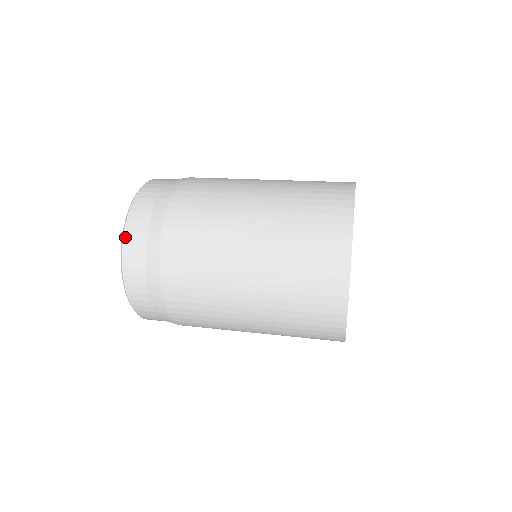
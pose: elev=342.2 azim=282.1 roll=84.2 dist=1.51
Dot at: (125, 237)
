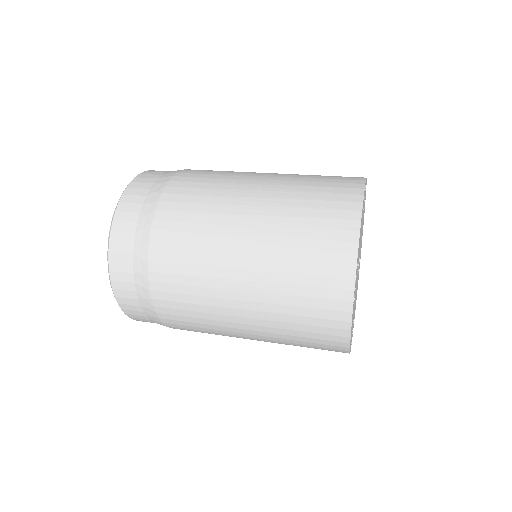
Dot at: (115, 219)
